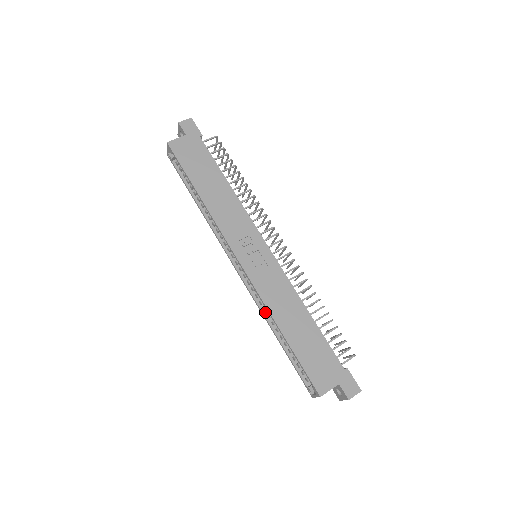
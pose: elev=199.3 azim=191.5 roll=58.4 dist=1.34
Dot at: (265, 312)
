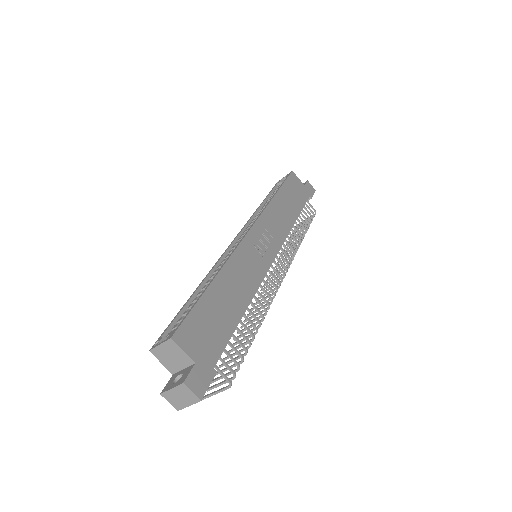
Dot at: (213, 273)
